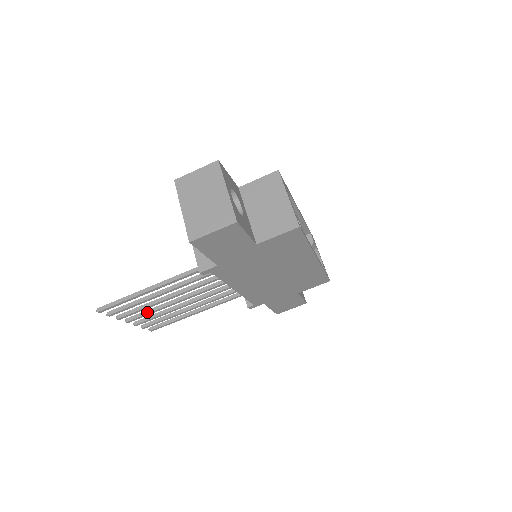
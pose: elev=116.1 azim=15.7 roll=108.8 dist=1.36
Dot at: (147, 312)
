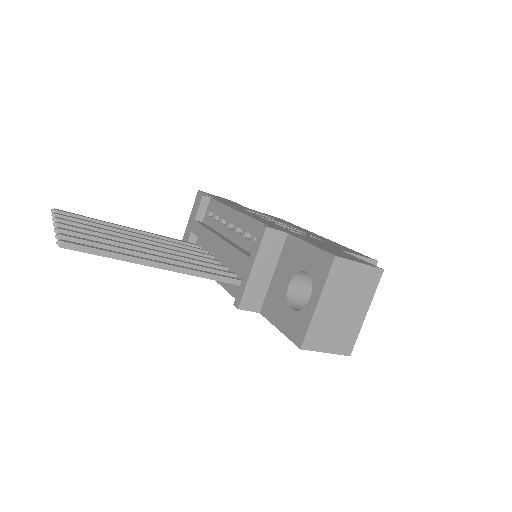
Dot at: (96, 235)
